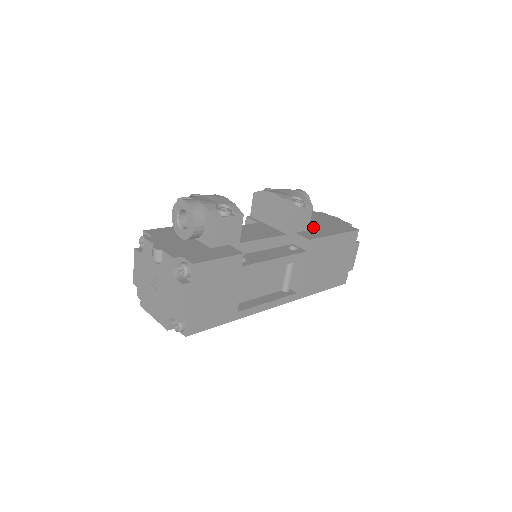
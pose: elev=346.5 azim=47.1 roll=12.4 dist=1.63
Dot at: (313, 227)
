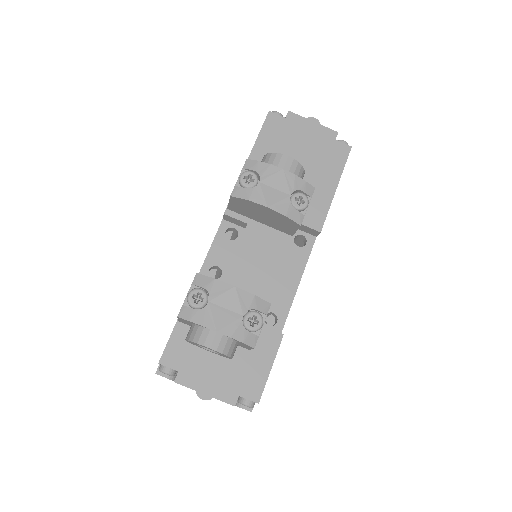
Dot at: occluded
